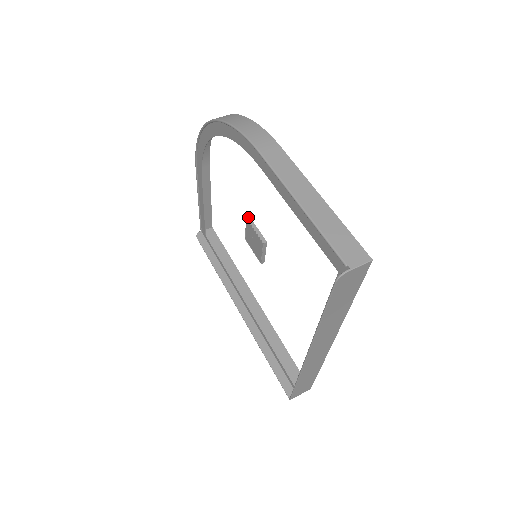
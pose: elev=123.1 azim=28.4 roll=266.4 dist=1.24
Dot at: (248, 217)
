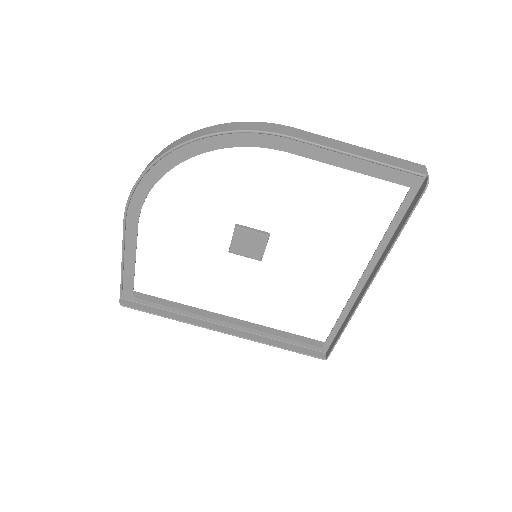
Dot at: (236, 225)
